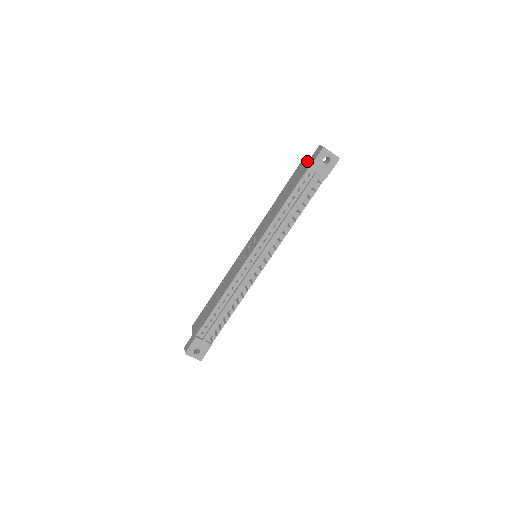
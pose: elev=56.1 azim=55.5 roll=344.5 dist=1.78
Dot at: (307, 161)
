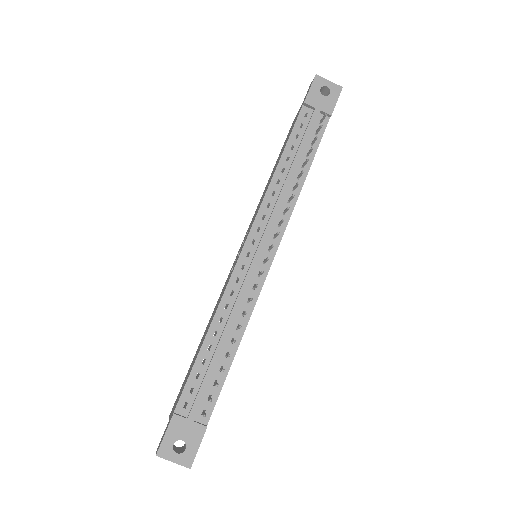
Dot at: (299, 109)
